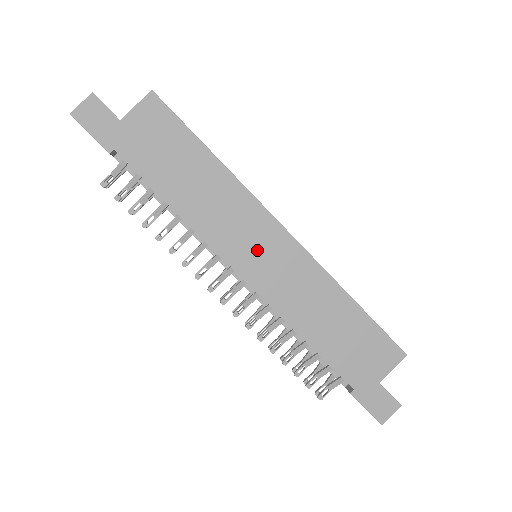
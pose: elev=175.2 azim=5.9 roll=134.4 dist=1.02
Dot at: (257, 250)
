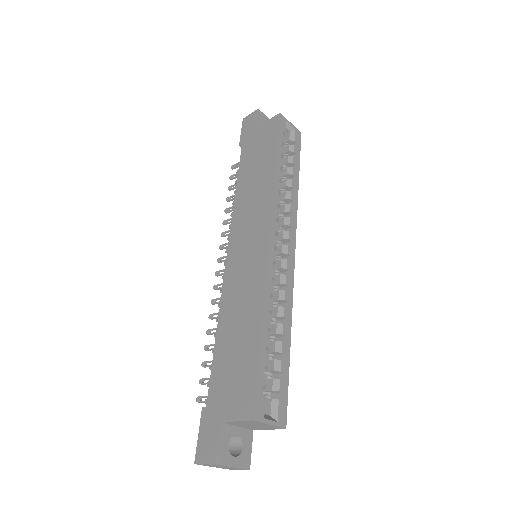
Dot at: (246, 242)
